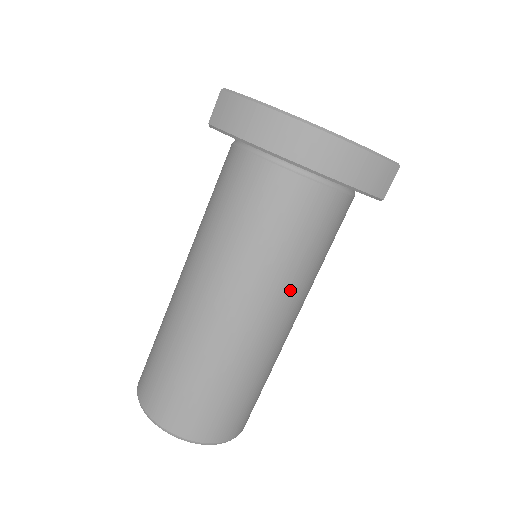
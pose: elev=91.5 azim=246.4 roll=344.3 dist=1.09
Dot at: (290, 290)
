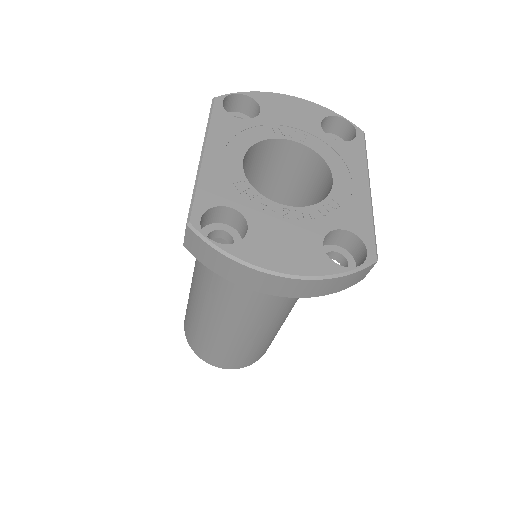
Dot at: (290, 302)
